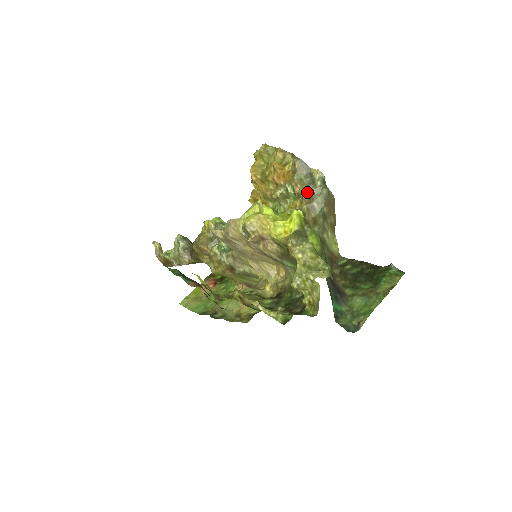
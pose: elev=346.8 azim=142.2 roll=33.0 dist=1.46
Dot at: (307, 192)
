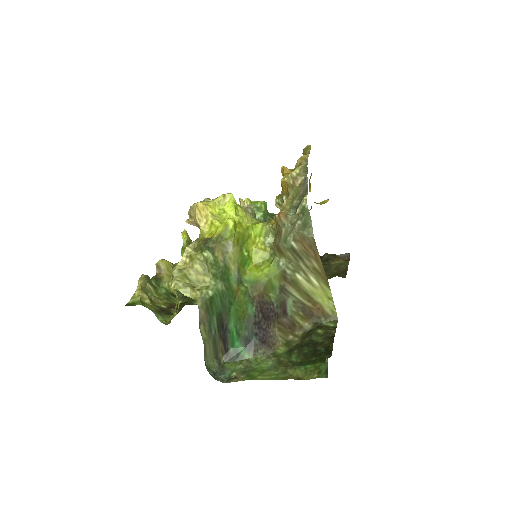
Dot at: (279, 213)
